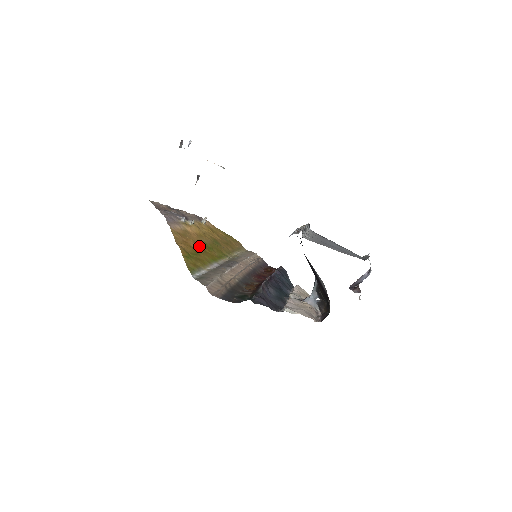
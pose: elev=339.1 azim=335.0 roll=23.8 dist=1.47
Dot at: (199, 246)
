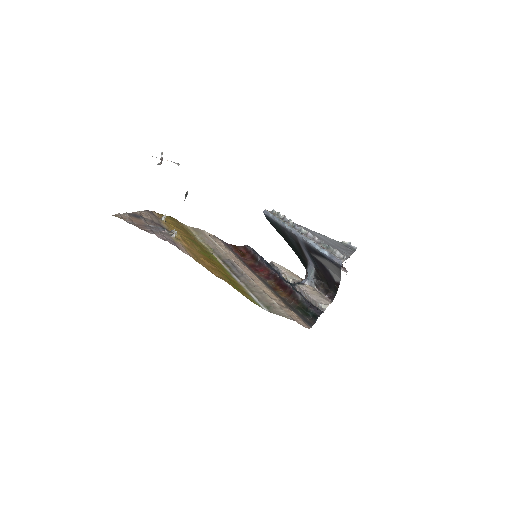
Dot at: (209, 262)
